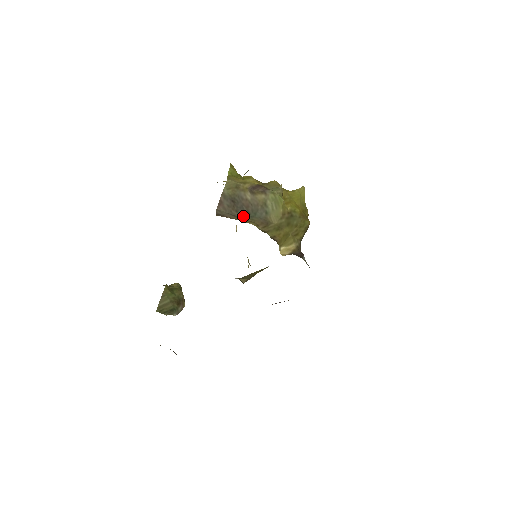
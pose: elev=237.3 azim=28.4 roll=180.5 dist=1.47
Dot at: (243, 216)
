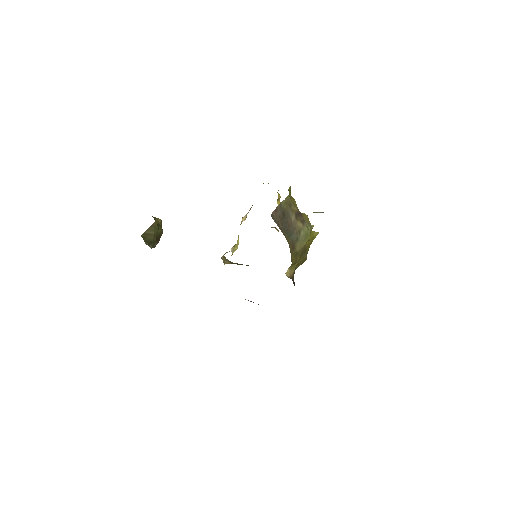
Dot at: (284, 231)
